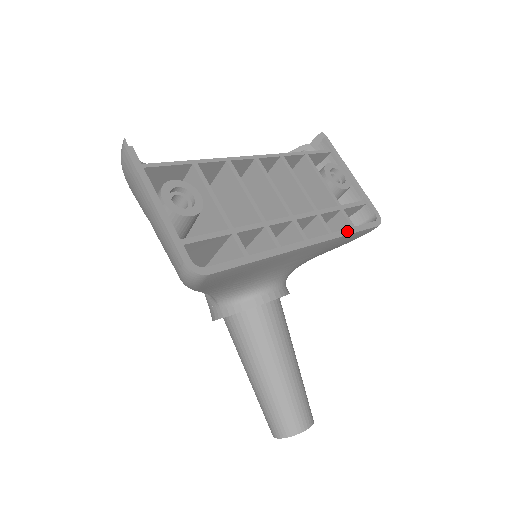
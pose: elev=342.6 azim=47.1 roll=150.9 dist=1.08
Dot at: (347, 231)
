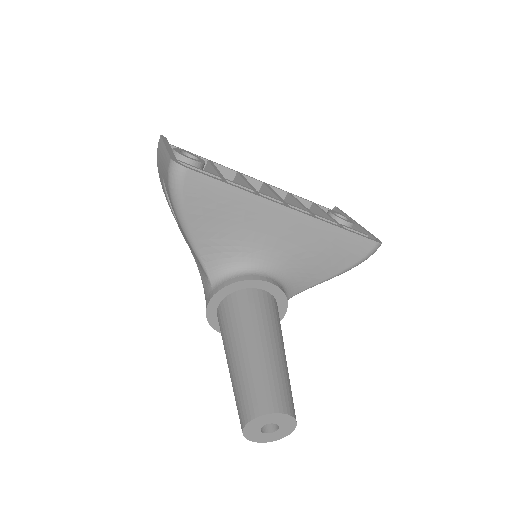
Dot at: (338, 226)
